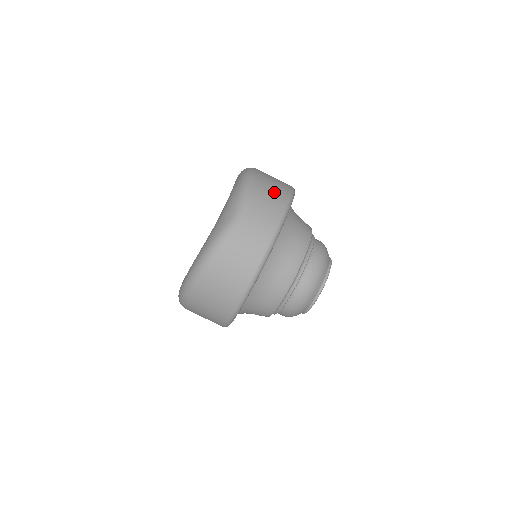
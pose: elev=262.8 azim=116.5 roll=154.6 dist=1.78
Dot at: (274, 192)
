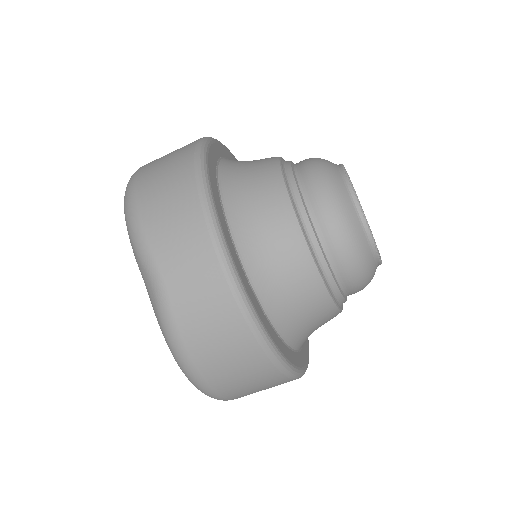
Dot at: (170, 193)
